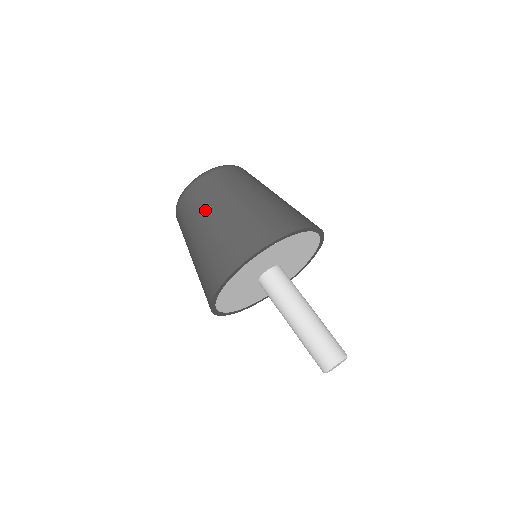
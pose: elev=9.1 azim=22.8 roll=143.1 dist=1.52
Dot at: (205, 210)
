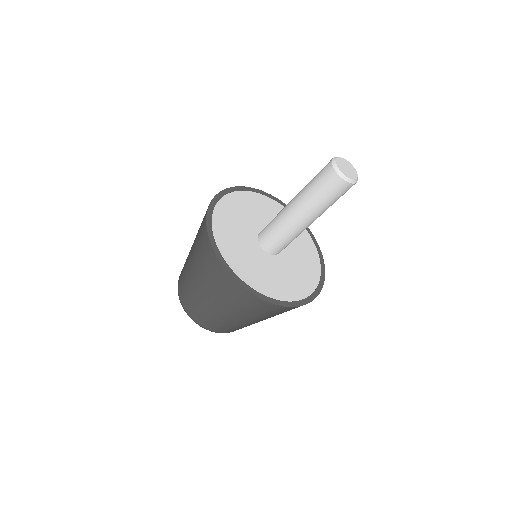
Dot at: (186, 261)
